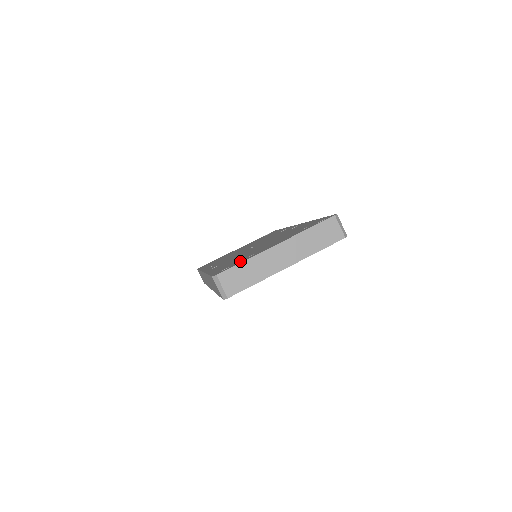
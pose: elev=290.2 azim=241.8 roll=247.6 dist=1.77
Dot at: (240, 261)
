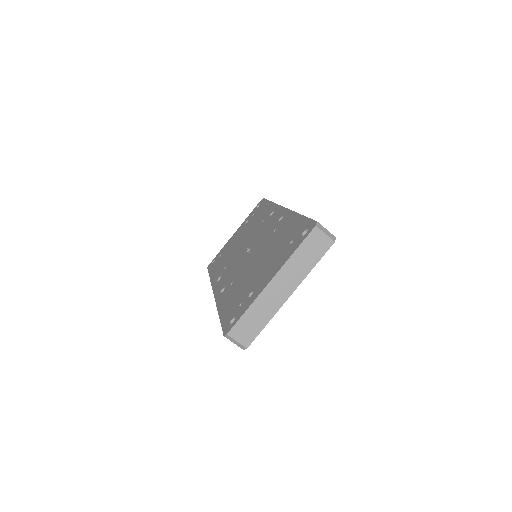
Dot at: (243, 307)
